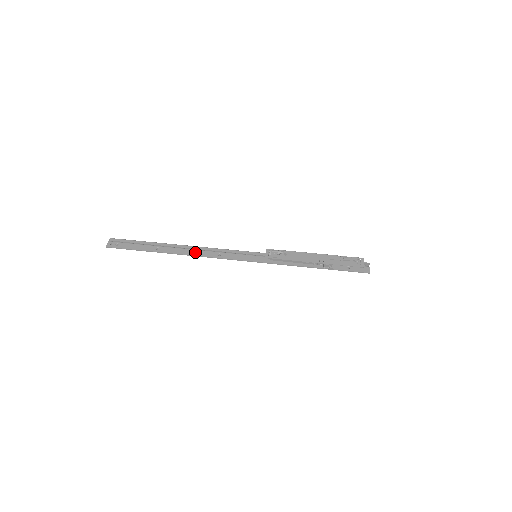
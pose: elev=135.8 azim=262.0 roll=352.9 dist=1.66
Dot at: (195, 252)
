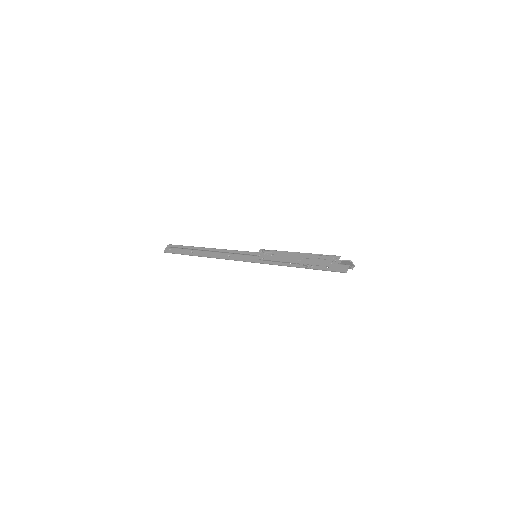
Dot at: (214, 254)
